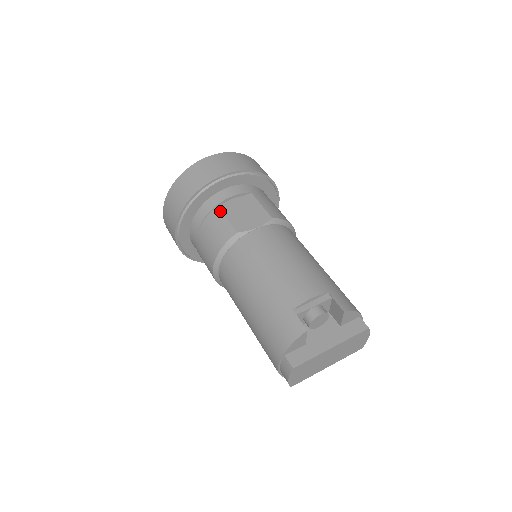
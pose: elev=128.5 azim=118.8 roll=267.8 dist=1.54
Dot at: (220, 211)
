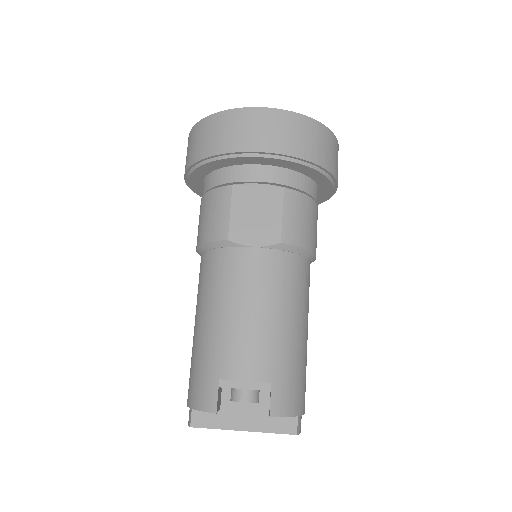
Dot at: (230, 195)
